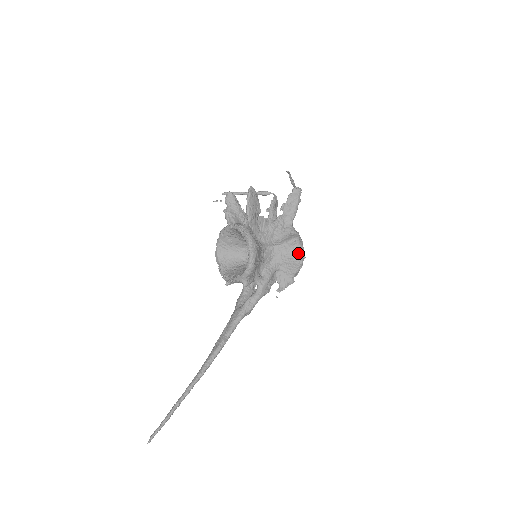
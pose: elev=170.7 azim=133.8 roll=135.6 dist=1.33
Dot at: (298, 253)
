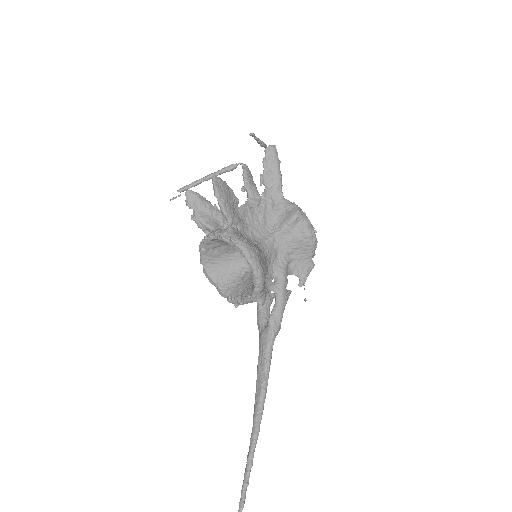
Dot at: (306, 231)
